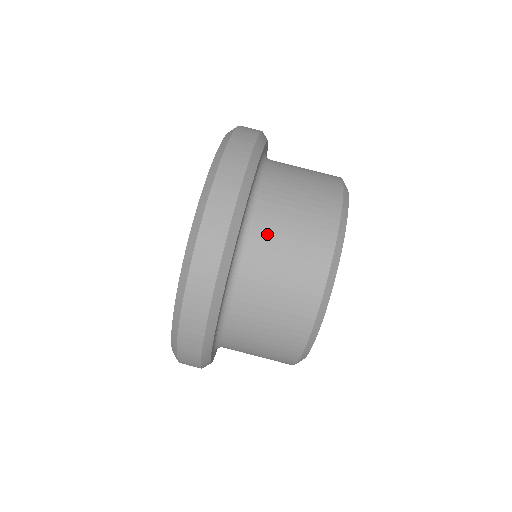
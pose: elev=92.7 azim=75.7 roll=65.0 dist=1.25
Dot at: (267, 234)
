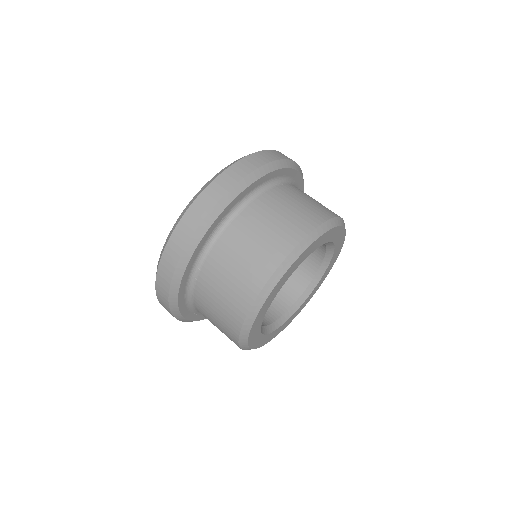
Dot at: (292, 191)
